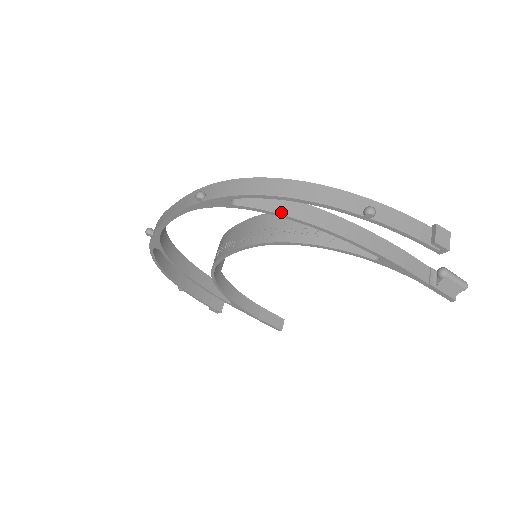
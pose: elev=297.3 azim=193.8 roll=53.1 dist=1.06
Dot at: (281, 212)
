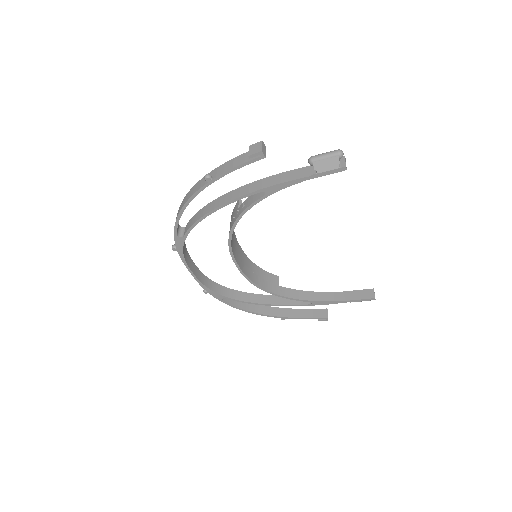
Dot at: (197, 219)
